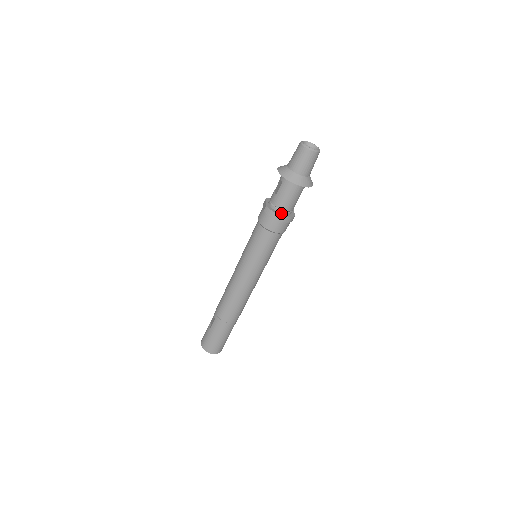
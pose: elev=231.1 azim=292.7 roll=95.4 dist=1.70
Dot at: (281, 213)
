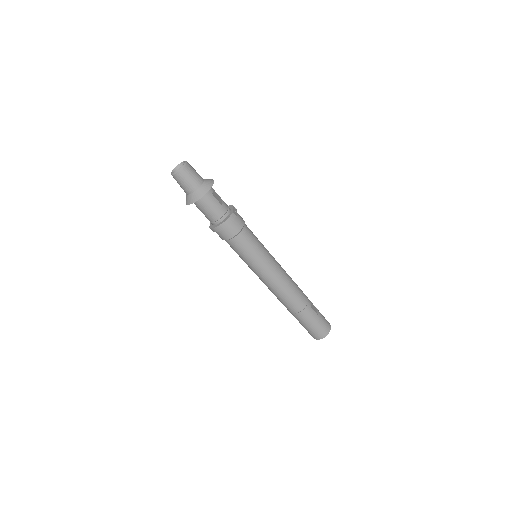
Dot at: (220, 222)
